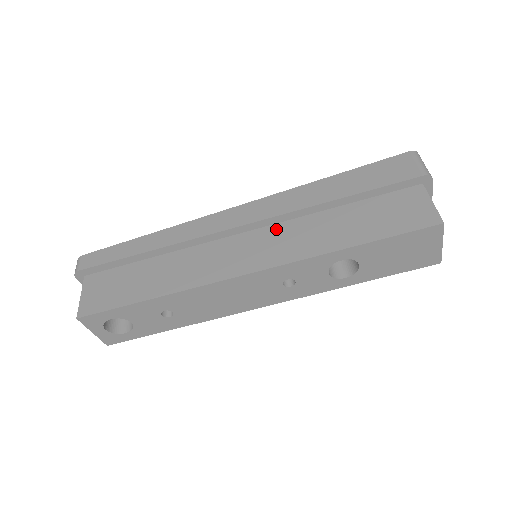
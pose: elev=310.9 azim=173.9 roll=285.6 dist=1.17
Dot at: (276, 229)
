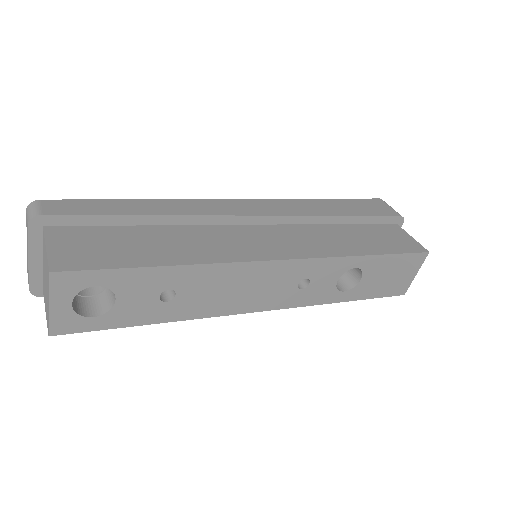
Dot at: (290, 228)
